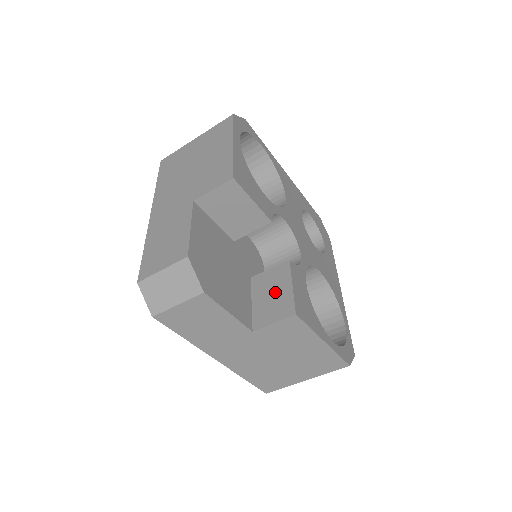
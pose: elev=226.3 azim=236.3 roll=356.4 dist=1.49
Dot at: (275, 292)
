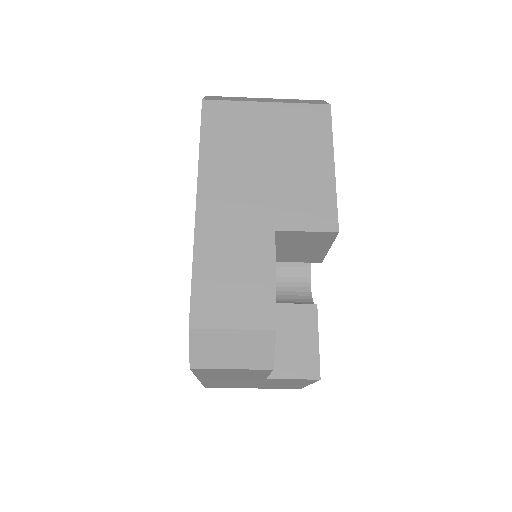
Dot at: (297, 339)
